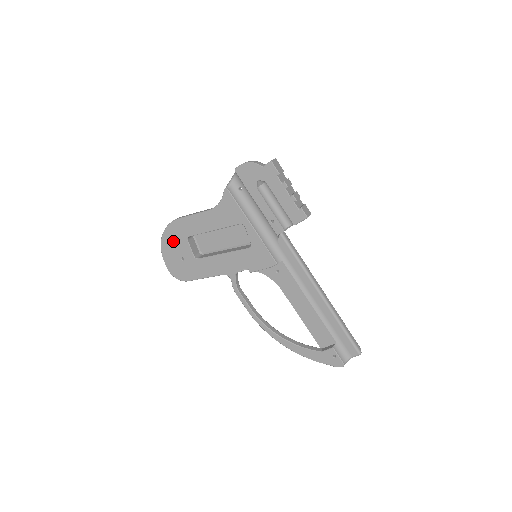
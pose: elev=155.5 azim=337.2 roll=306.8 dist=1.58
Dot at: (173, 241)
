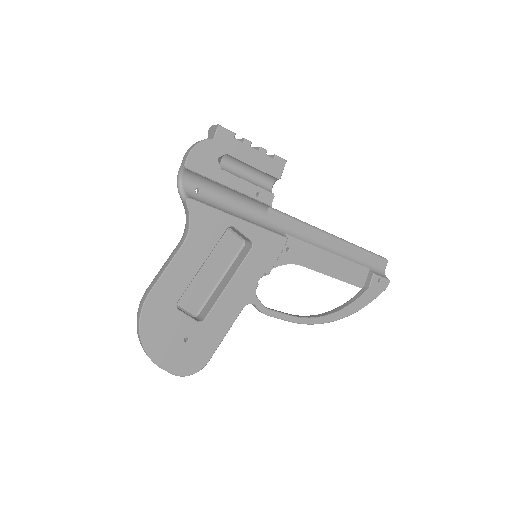
Dot at: (160, 329)
